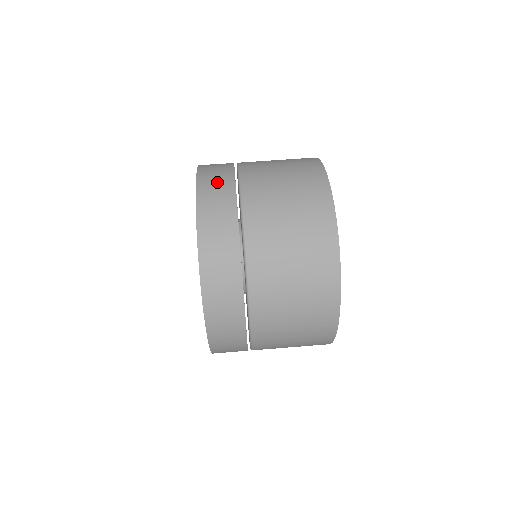
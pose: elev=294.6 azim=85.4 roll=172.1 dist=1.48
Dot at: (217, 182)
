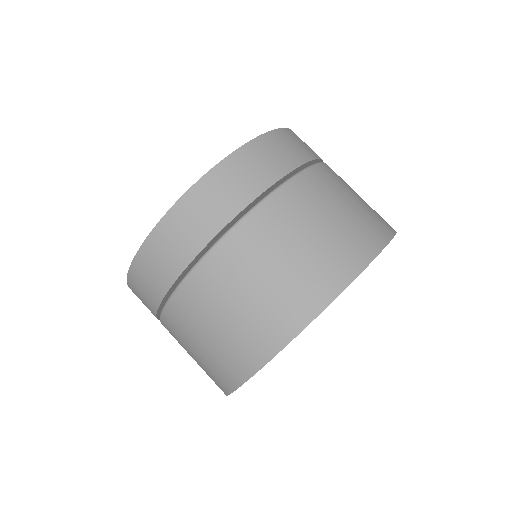
Dot at: (206, 211)
